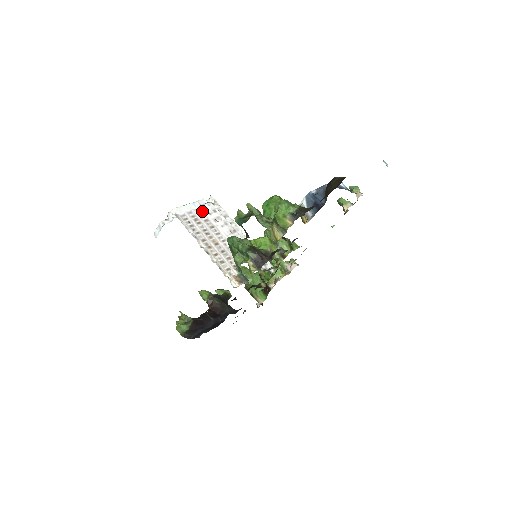
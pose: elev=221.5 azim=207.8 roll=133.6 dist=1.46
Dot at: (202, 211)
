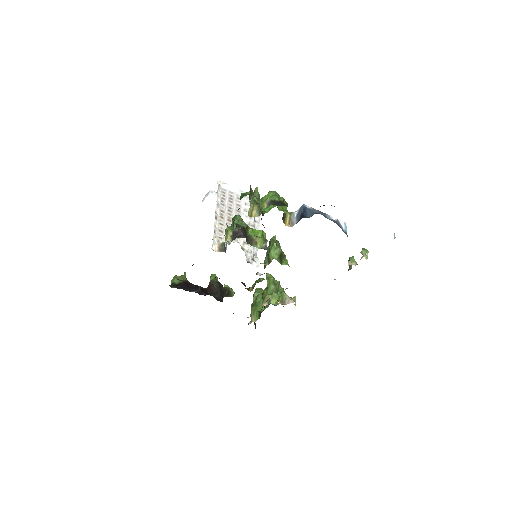
Dot at: (242, 199)
